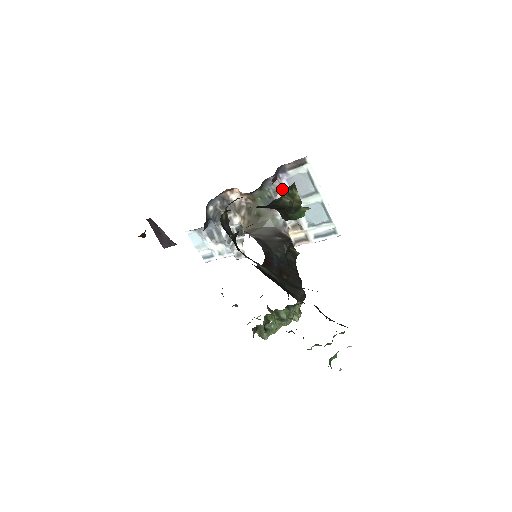
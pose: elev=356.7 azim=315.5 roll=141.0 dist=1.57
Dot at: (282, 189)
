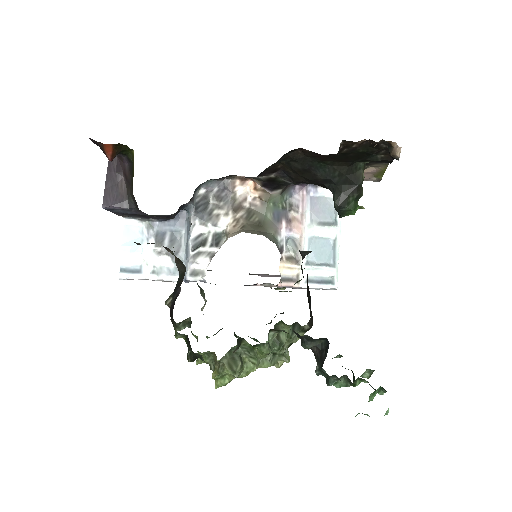
Dot at: (302, 205)
